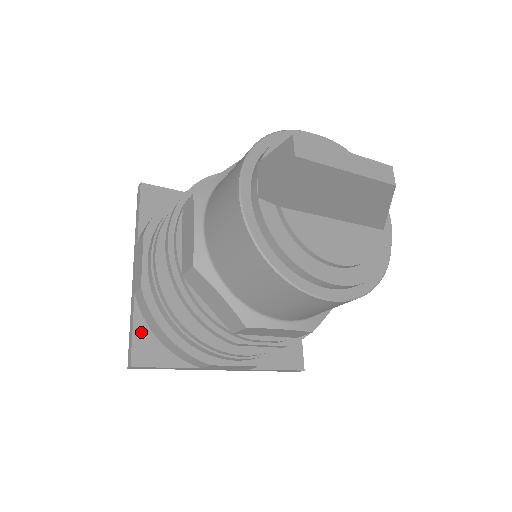
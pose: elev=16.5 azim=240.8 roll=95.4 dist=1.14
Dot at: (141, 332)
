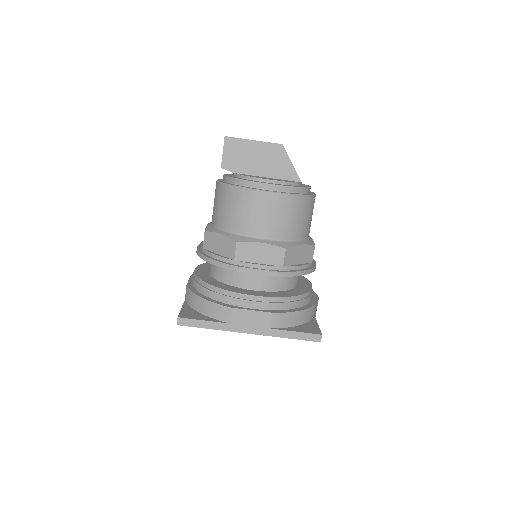
Dot at: (187, 309)
